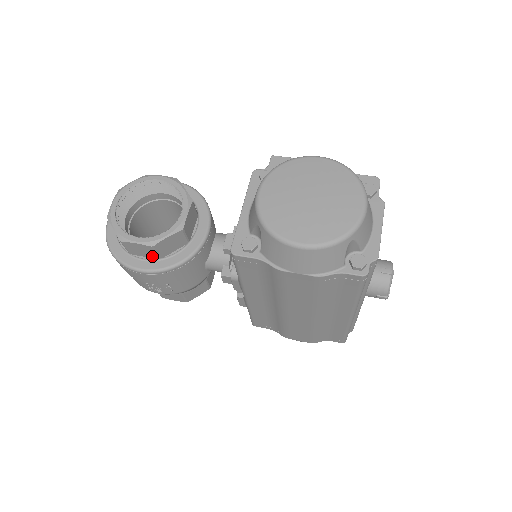
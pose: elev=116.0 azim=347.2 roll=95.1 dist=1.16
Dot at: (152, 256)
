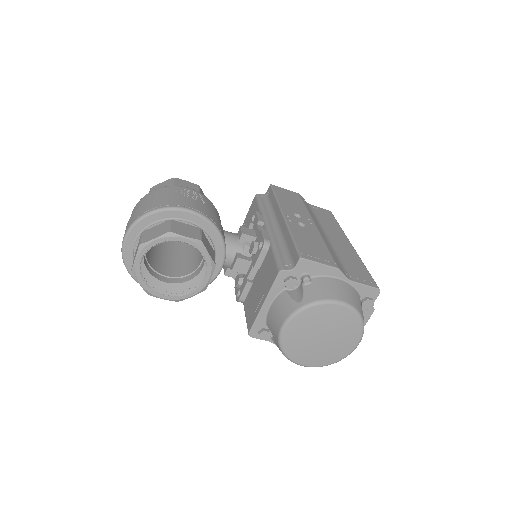
Dot at: occluded
